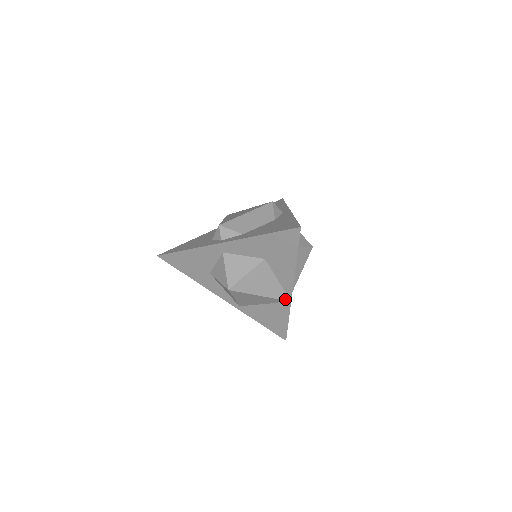
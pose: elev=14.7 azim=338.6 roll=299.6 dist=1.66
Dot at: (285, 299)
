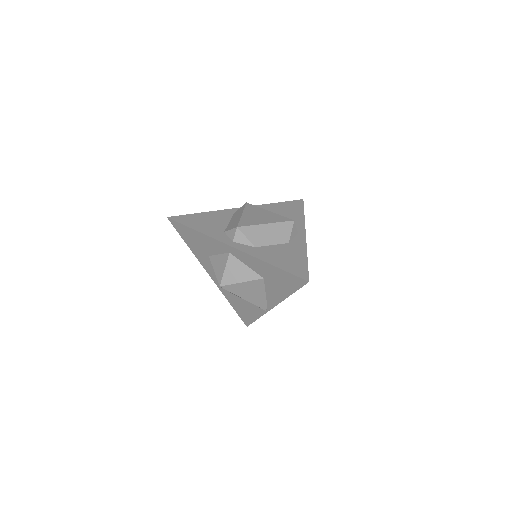
Dot at: (264, 308)
